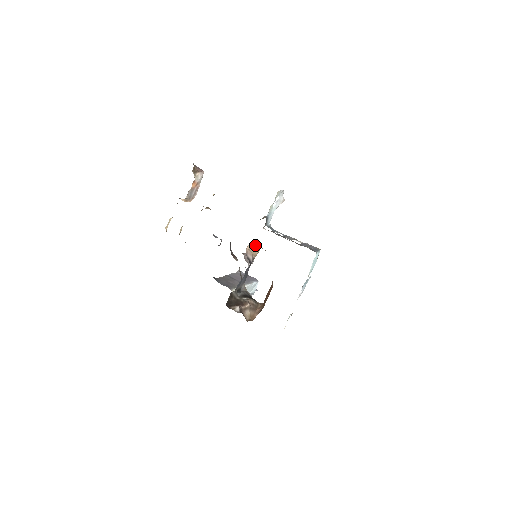
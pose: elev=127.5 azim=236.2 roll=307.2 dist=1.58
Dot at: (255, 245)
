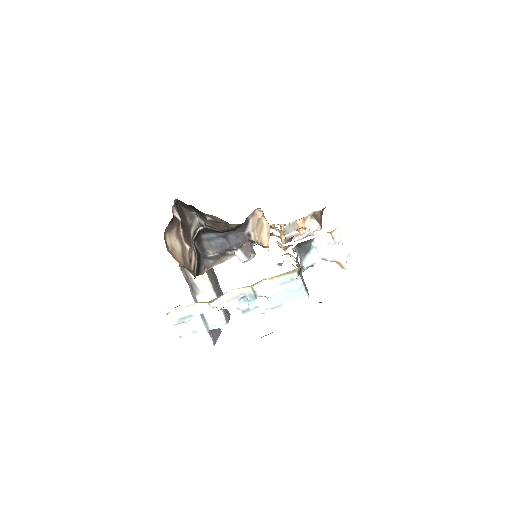
Dot at: (268, 232)
